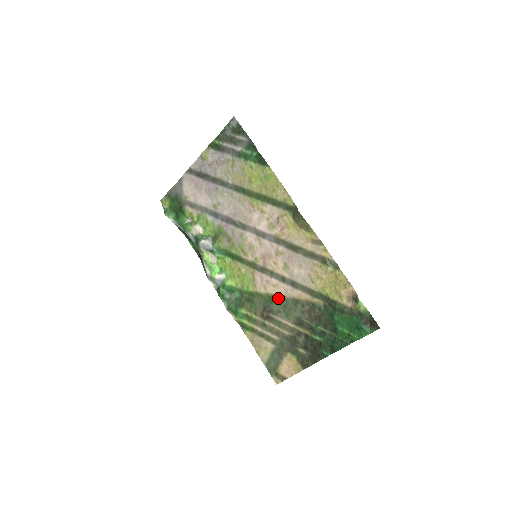
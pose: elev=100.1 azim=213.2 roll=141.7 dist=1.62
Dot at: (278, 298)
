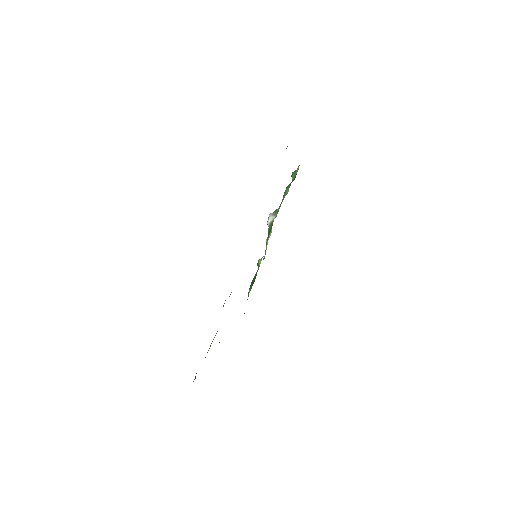
Dot at: occluded
